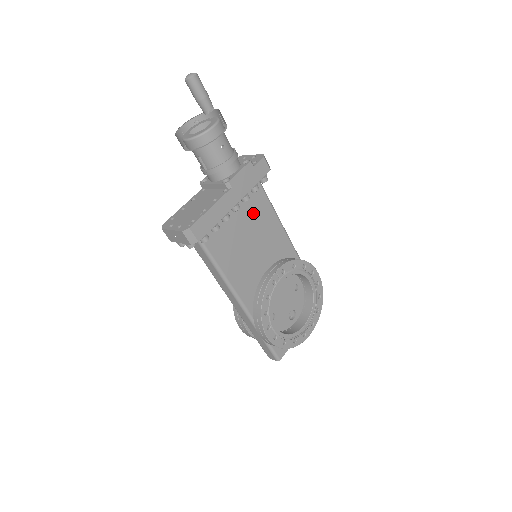
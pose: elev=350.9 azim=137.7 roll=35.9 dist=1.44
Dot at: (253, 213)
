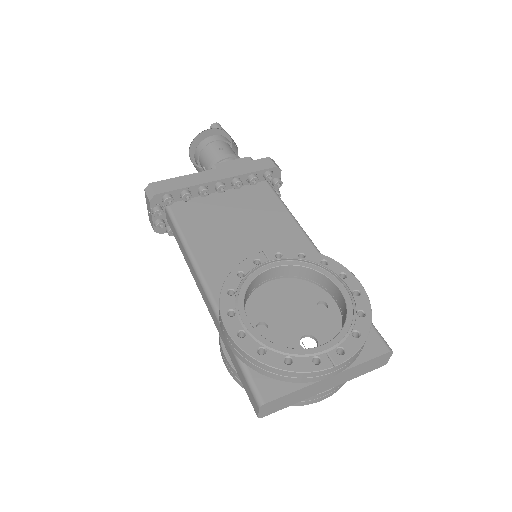
Dot at: (253, 206)
